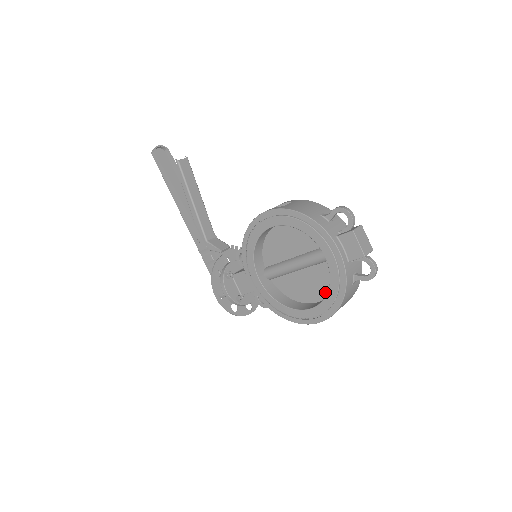
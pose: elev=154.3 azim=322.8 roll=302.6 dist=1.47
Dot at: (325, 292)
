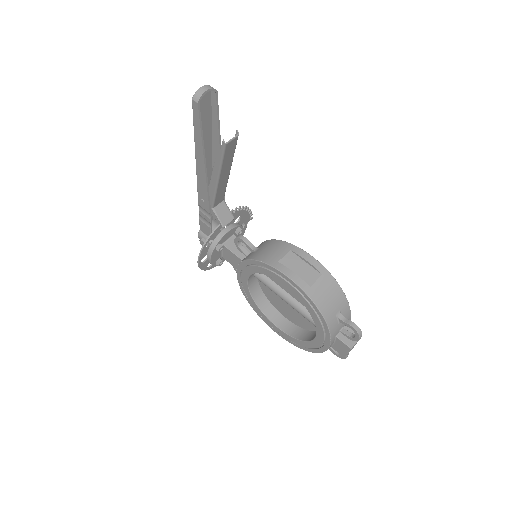
Dot at: (297, 323)
